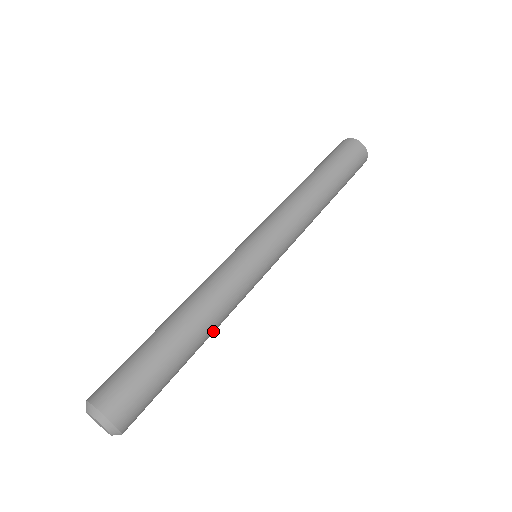
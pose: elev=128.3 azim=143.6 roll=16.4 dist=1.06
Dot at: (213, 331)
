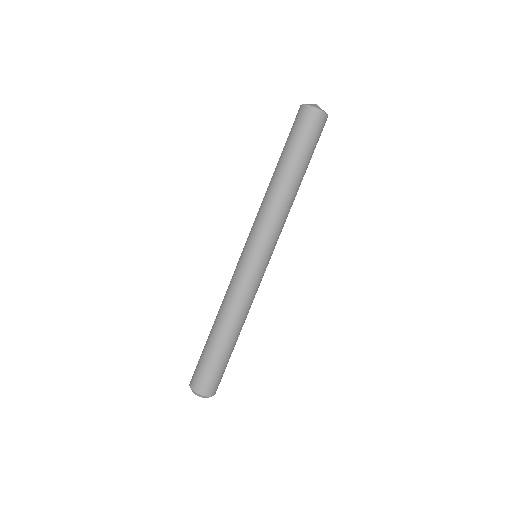
Dot at: occluded
